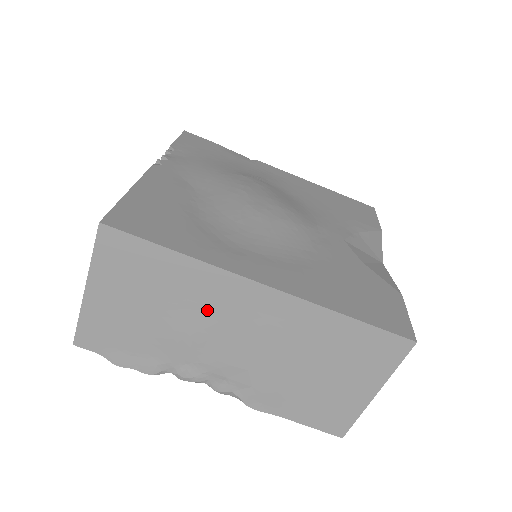
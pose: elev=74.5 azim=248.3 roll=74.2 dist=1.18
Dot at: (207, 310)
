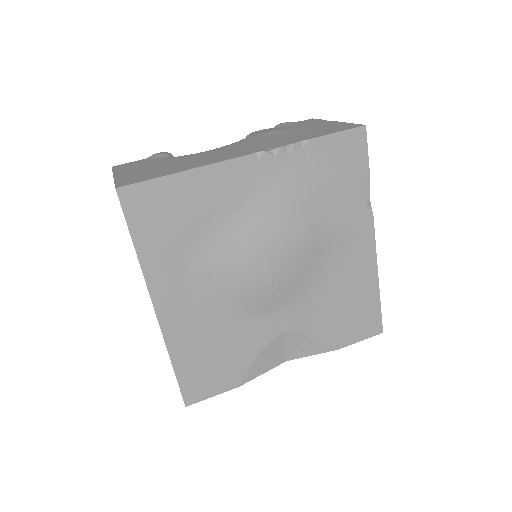
Dot at: occluded
